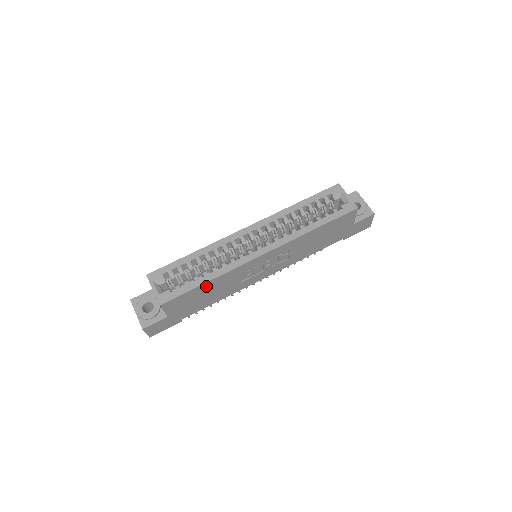
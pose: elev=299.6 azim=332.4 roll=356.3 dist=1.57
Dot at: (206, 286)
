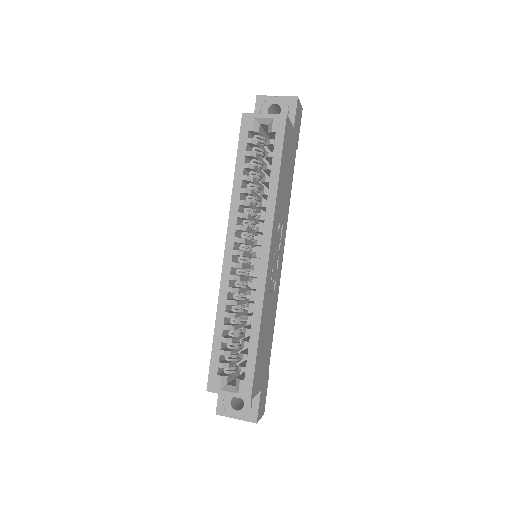
Dot at: (260, 338)
